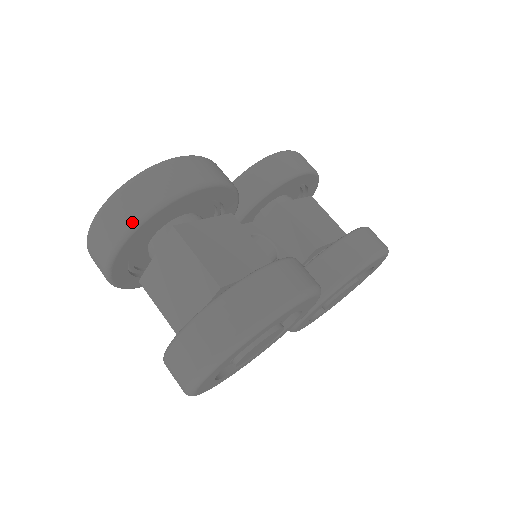
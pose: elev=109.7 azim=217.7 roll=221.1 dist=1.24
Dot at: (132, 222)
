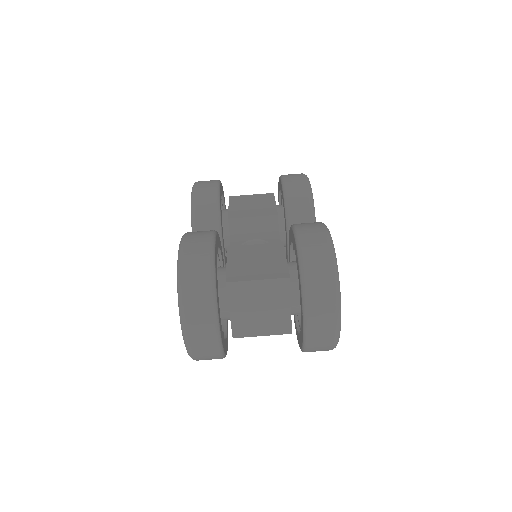
Dot at: (211, 304)
